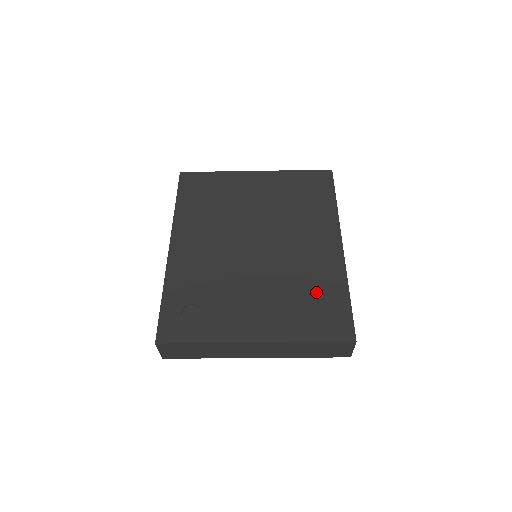
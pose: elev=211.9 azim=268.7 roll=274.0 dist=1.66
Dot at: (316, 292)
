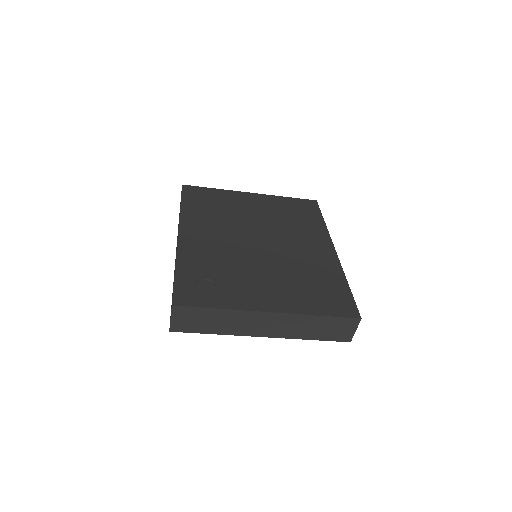
Dot at: (319, 280)
